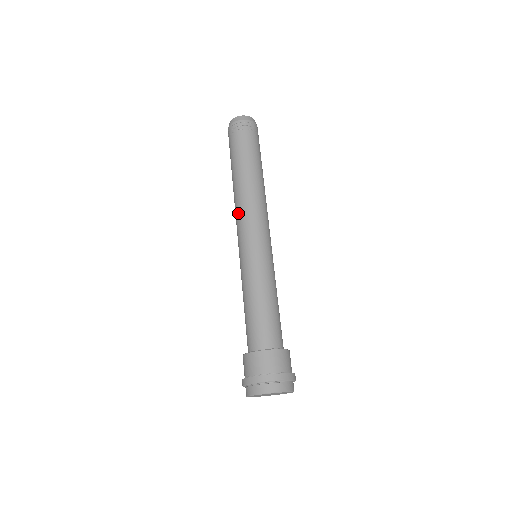
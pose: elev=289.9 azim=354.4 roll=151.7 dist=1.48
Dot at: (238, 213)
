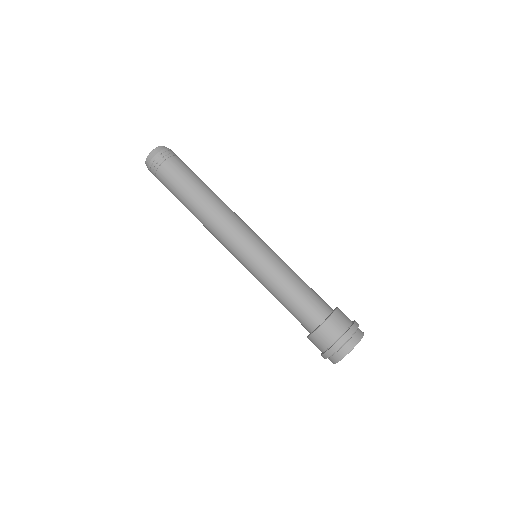
Dot at: (215, 236)
